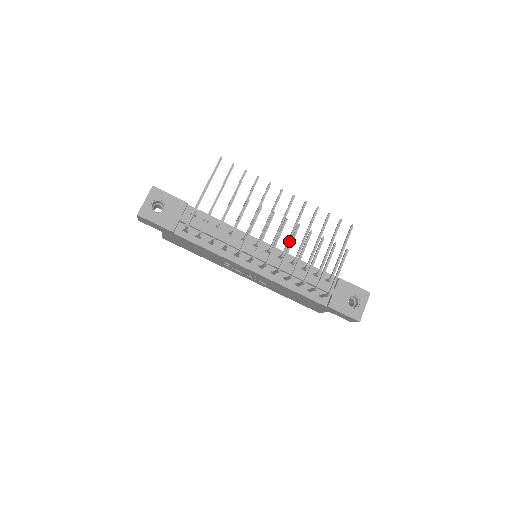
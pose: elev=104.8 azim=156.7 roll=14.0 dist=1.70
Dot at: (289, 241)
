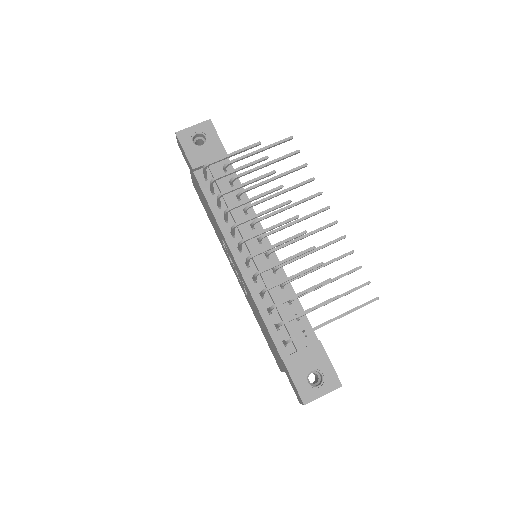
Dot at: (294, 259)
